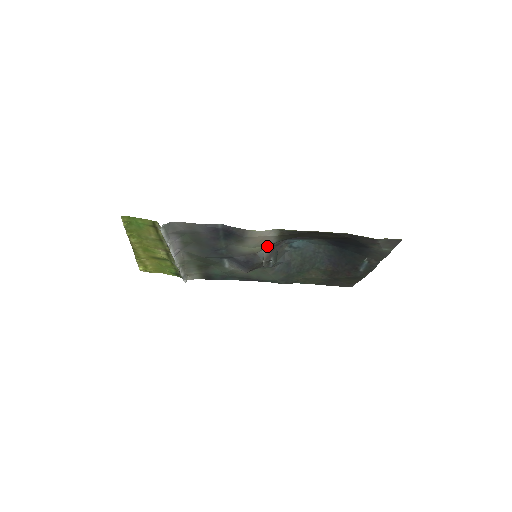
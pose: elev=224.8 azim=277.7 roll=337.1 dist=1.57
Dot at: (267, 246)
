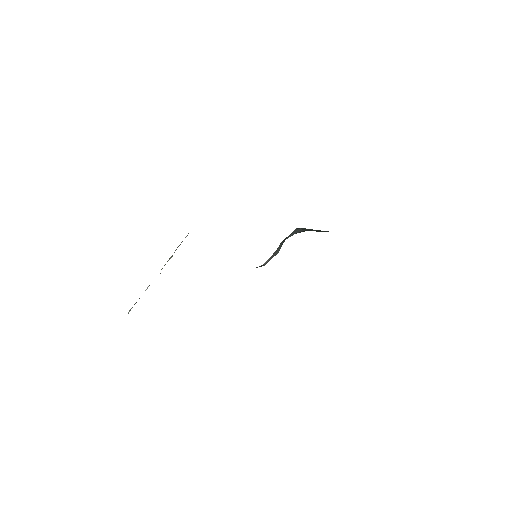
Dot at: occluded
